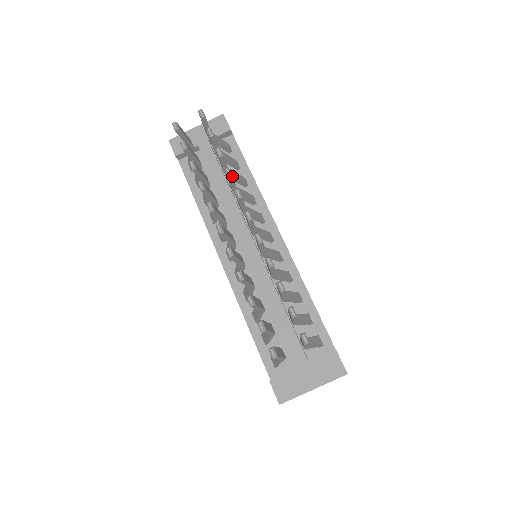
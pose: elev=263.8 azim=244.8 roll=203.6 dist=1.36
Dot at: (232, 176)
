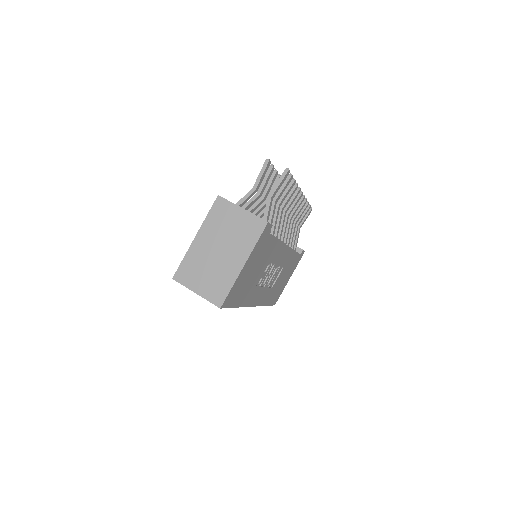
Dot at: (306, 200)
